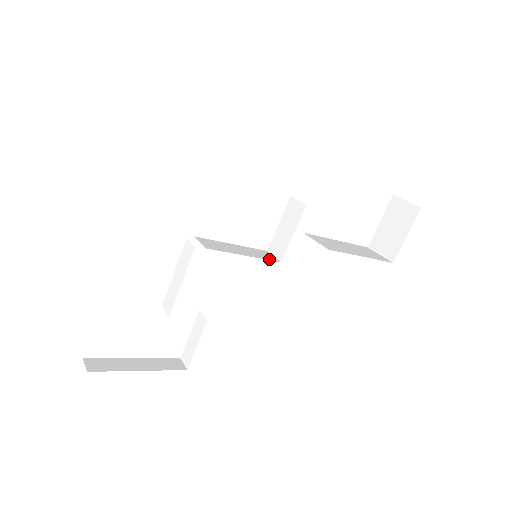
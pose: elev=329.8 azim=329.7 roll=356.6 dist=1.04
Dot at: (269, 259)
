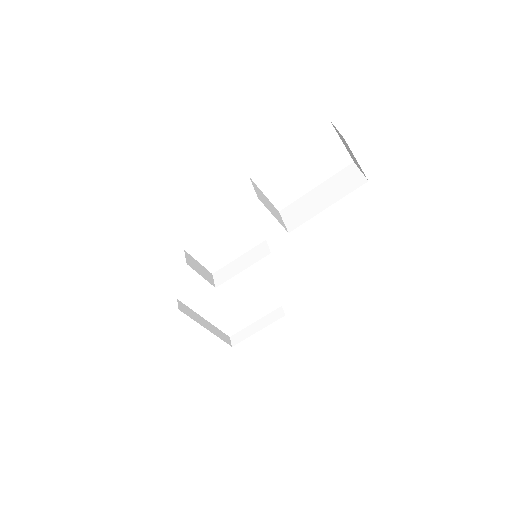
Dot at: (261, 257)
